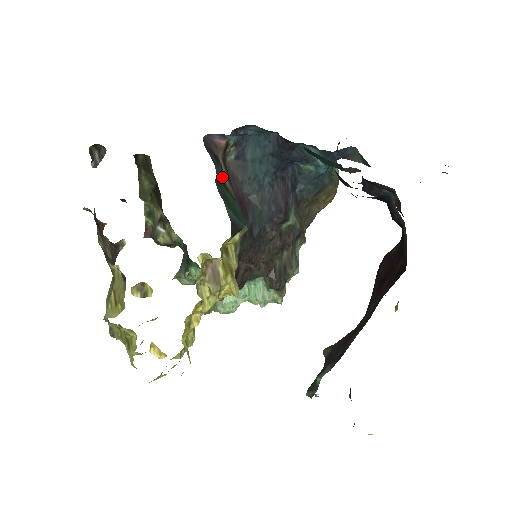
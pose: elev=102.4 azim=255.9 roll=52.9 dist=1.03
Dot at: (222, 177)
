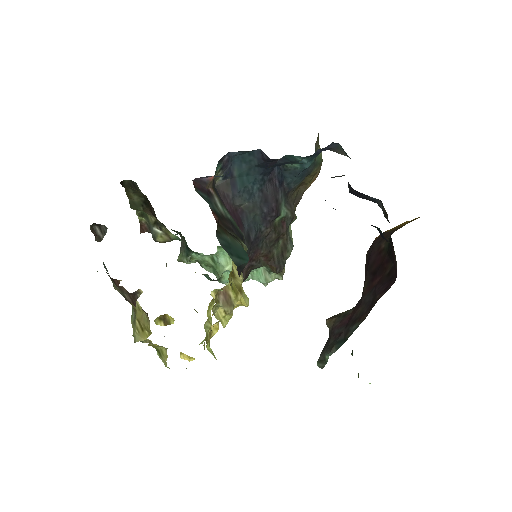
Dot at: (216, 208)
